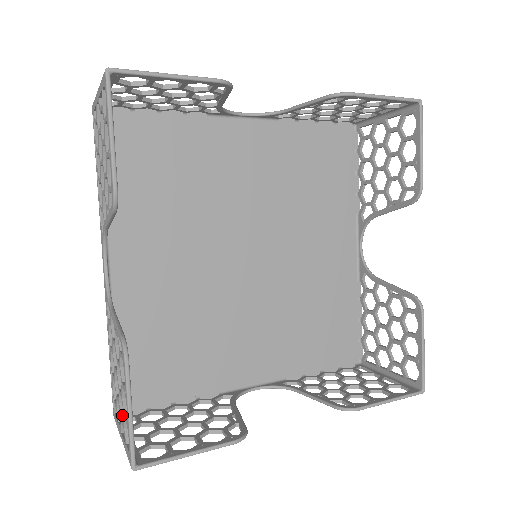
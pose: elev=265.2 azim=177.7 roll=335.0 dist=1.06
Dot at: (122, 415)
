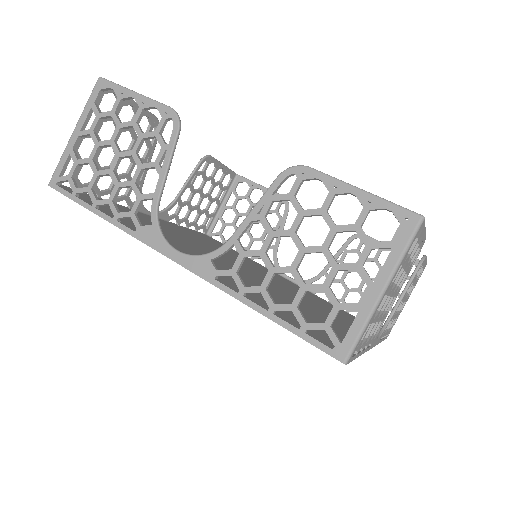
Dot at: (353, 263)
